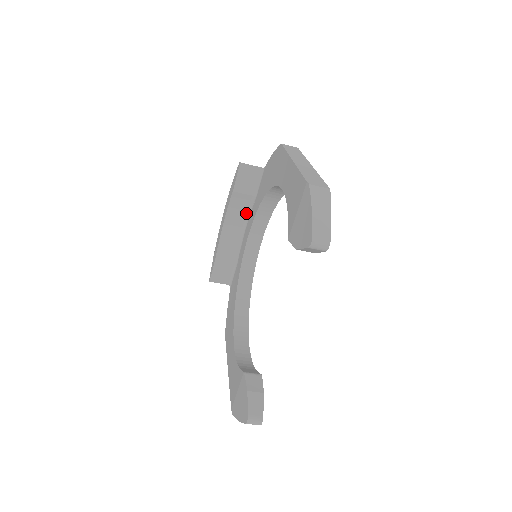
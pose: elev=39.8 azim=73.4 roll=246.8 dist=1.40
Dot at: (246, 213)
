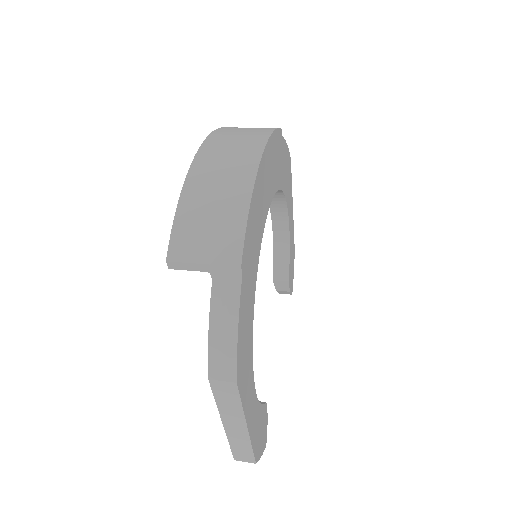
Dot at: occluded
